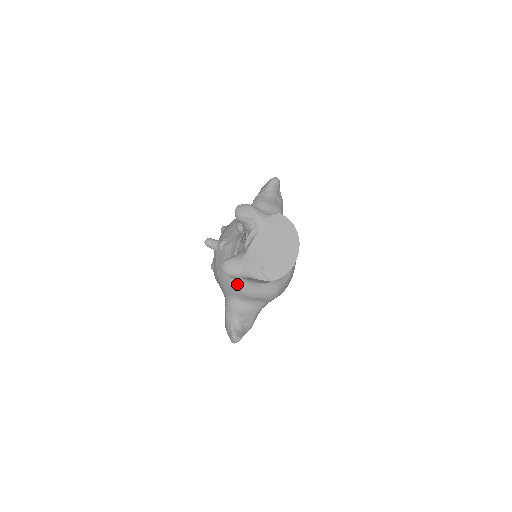
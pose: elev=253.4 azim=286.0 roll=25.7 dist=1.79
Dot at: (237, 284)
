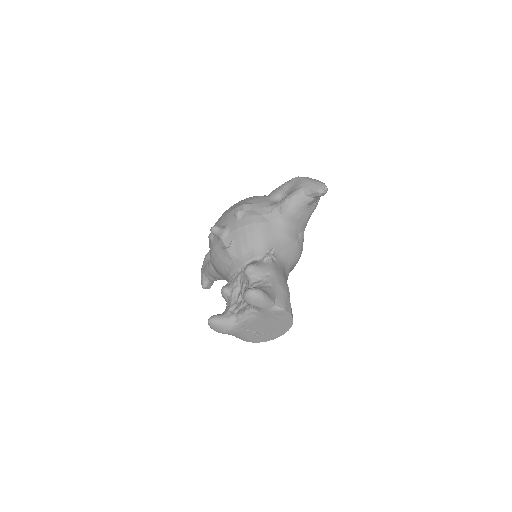
Dot at: (224, 278)
